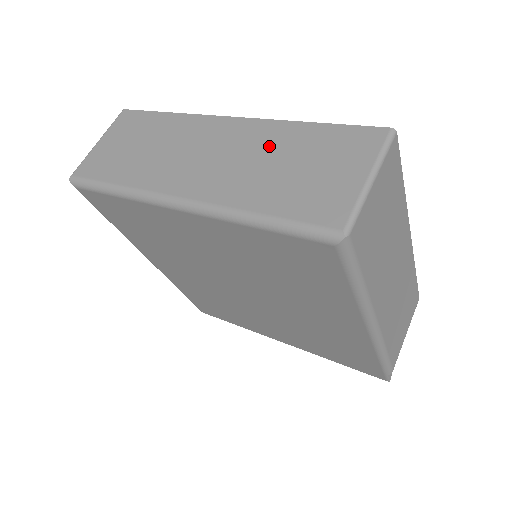
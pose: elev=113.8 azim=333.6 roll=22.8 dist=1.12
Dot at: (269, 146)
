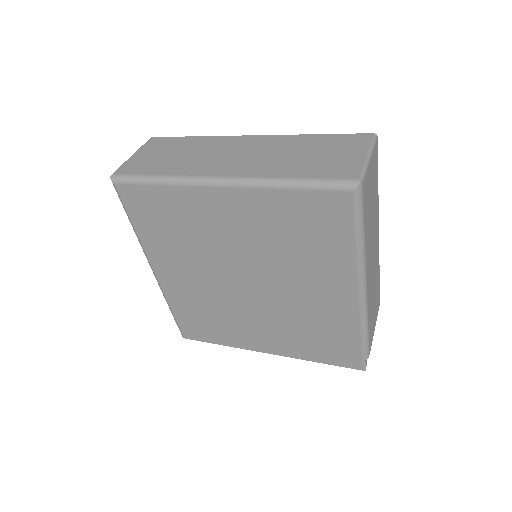
Dot at: (287, 147)
